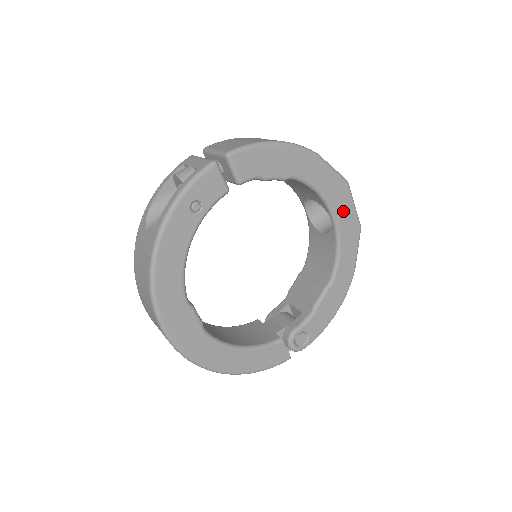
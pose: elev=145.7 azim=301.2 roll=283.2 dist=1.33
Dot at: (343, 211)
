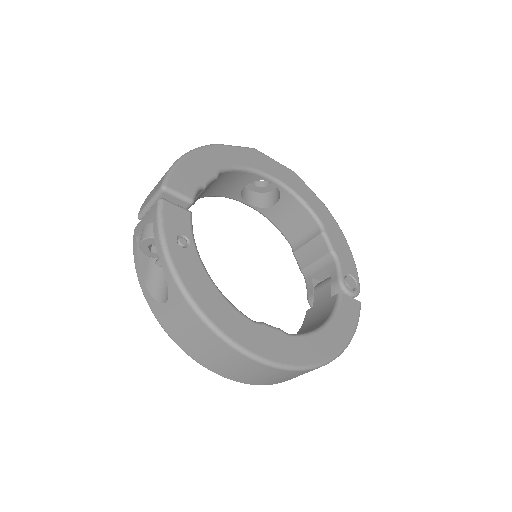
Dot at: (273, 170)
